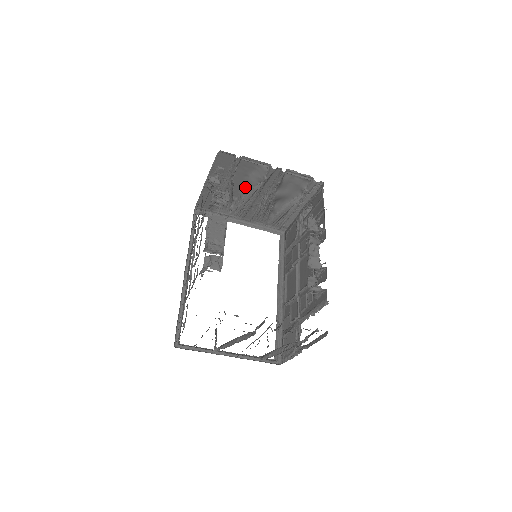
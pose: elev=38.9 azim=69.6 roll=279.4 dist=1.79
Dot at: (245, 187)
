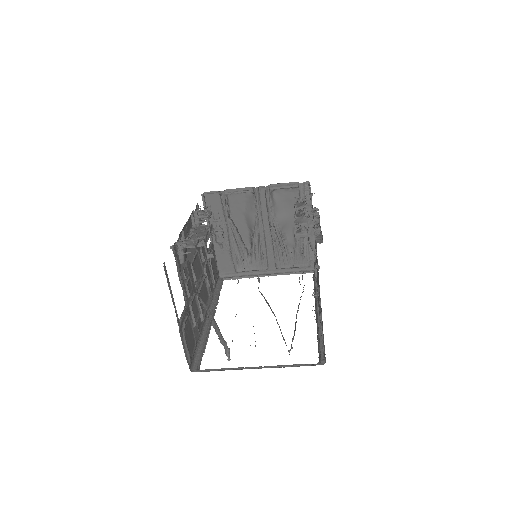
Dot at: (249, 228)
